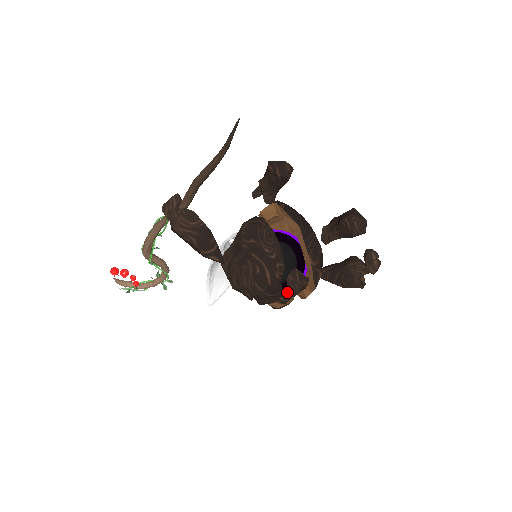
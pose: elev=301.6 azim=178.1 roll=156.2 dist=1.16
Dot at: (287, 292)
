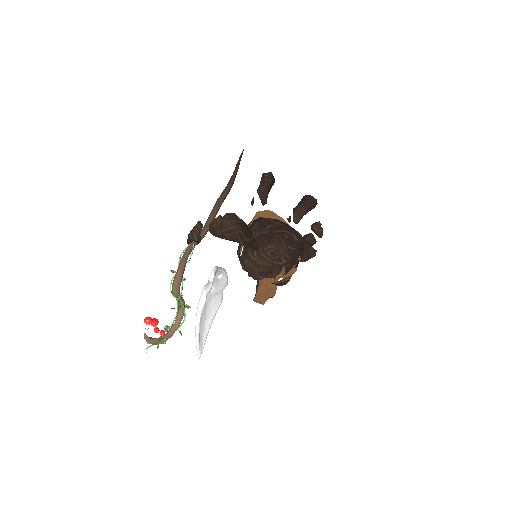
Dot at: occluded
